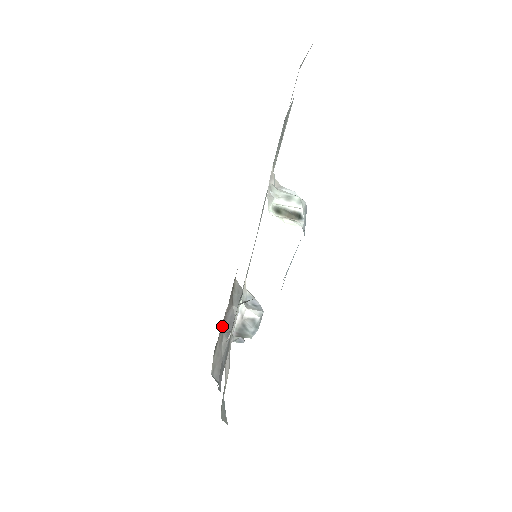
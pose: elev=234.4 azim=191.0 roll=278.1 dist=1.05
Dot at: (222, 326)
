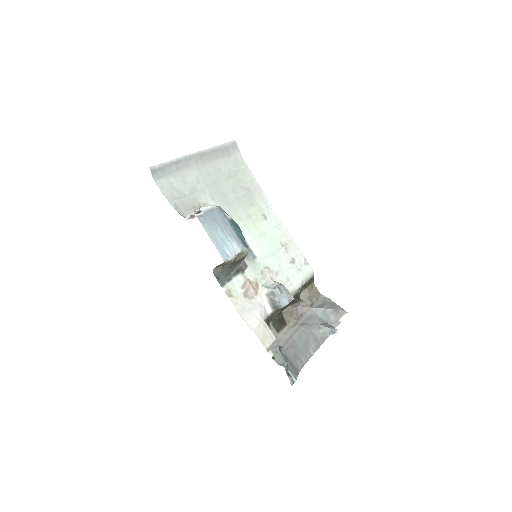
Dot at: (293, 319)
